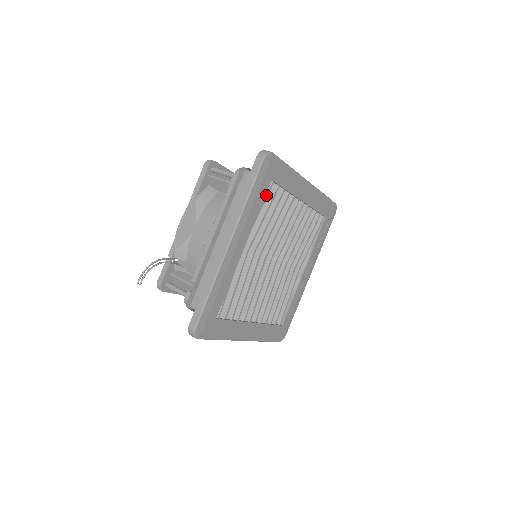
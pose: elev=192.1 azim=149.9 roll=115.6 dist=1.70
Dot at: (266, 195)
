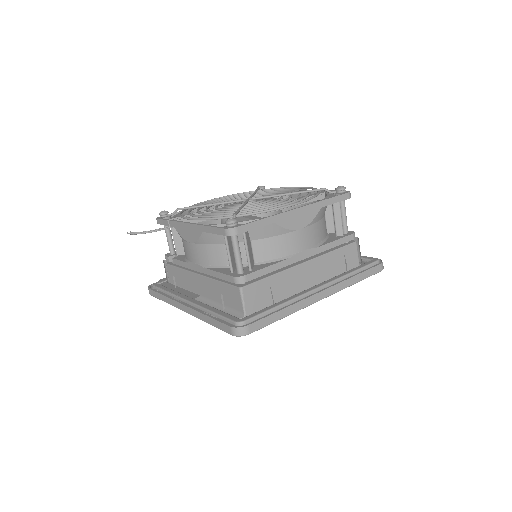
Dot at: occluded
